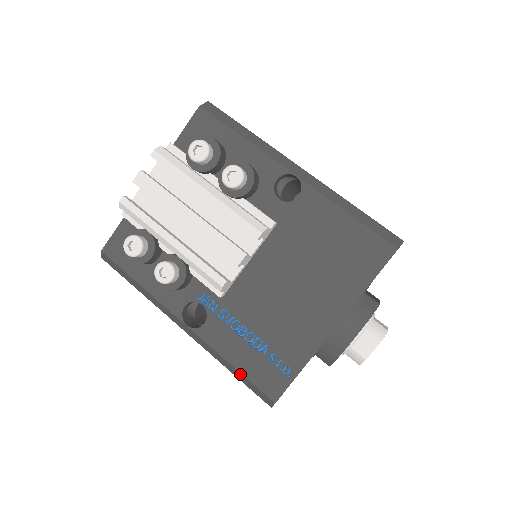
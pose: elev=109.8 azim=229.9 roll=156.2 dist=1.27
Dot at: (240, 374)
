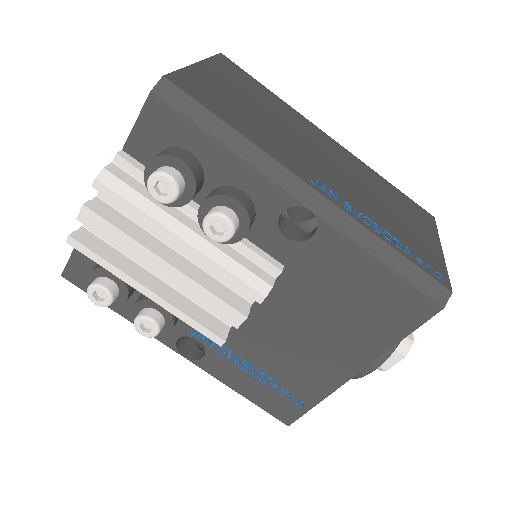
Dot at: (249, 400)
